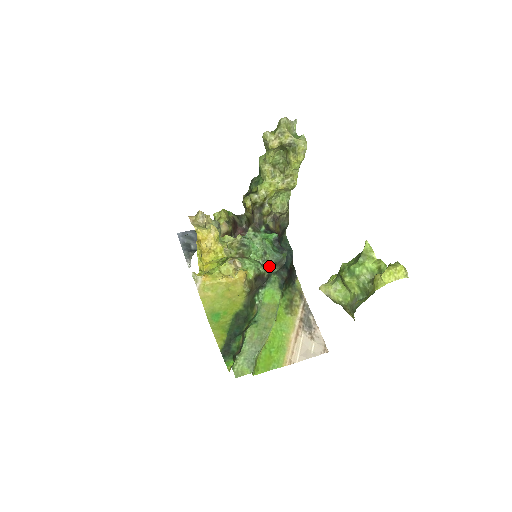
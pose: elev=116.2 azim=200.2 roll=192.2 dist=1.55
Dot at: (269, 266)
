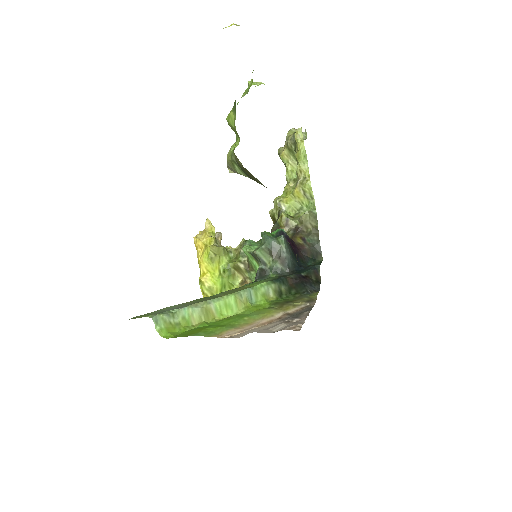
Dot at: (256, 250)
